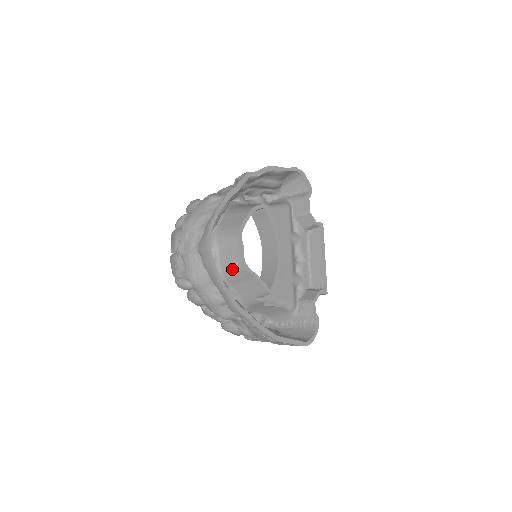
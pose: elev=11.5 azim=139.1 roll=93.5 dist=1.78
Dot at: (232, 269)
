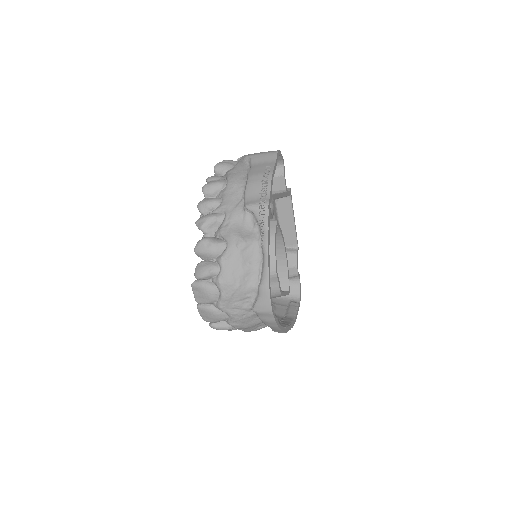
Dot at: occluded
